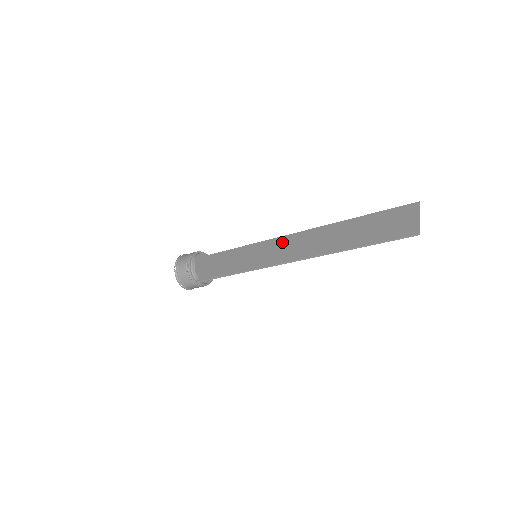
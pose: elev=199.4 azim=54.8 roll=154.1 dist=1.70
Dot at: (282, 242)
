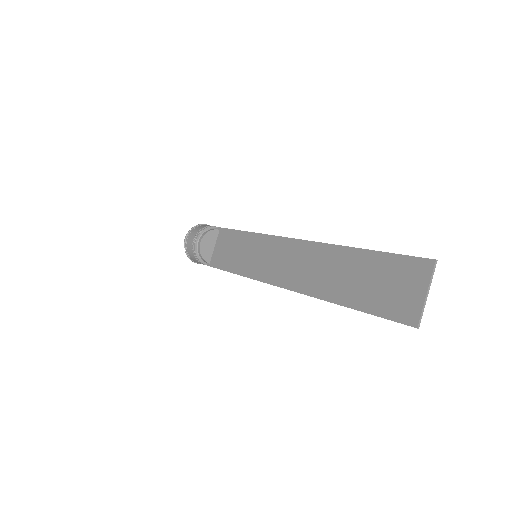
Dot at: (280, 248)
